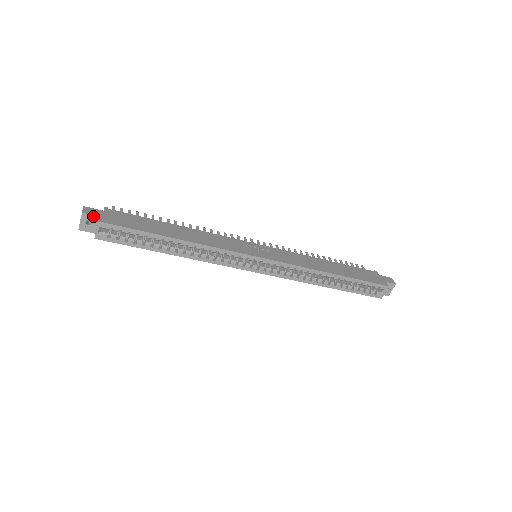
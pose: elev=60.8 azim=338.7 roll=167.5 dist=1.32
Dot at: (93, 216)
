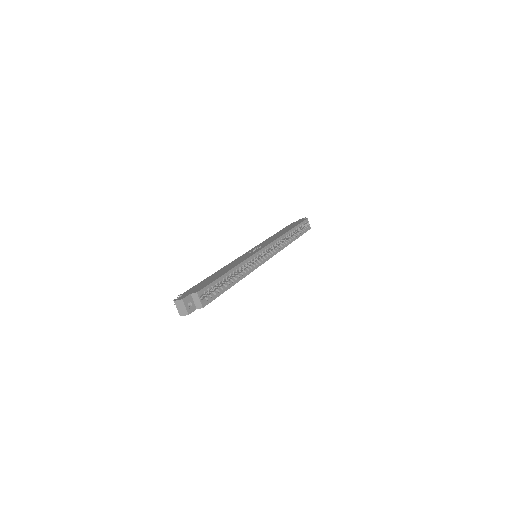
Dot at: (188, 297)
